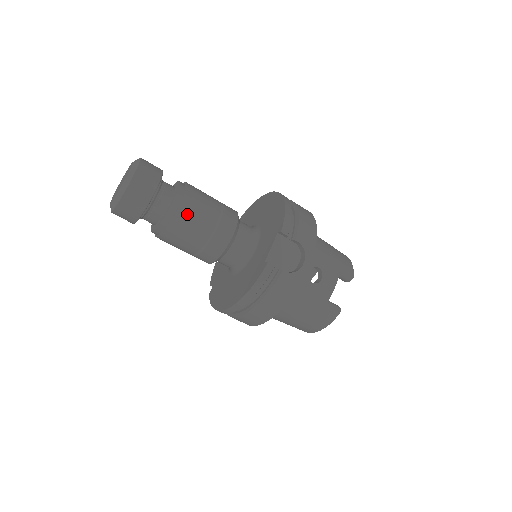
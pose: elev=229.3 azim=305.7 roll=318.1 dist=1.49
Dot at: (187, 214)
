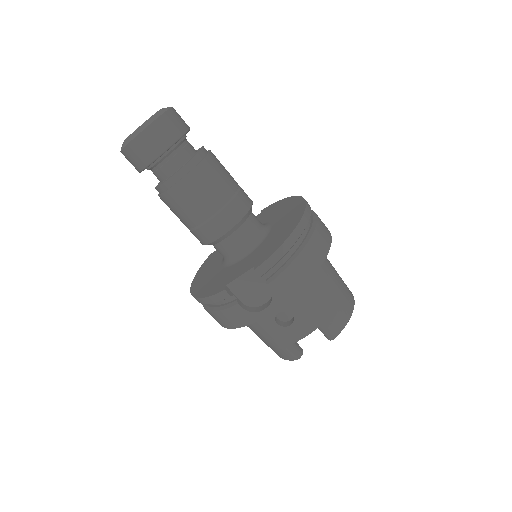
Dot at: (181, 195)
